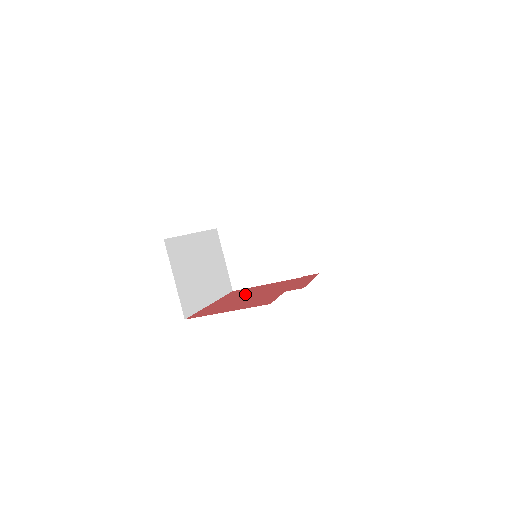
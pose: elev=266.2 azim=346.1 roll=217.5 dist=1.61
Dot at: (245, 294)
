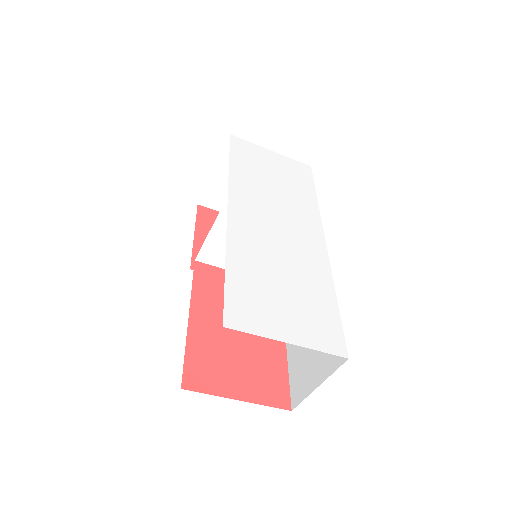
Dot at: occluded
